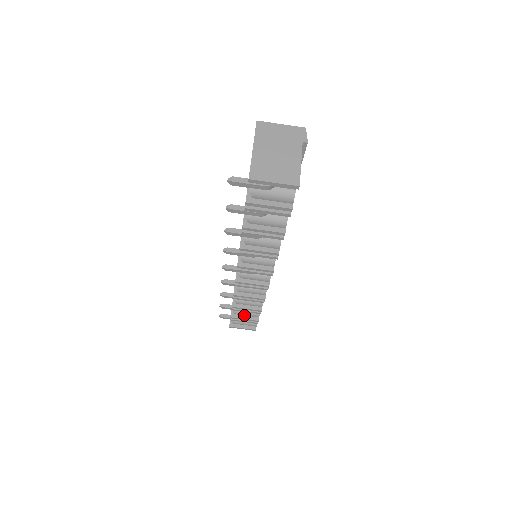
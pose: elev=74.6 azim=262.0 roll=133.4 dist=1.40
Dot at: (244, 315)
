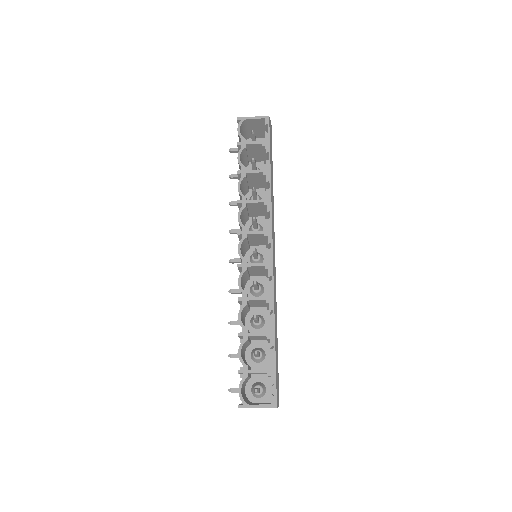
Dot at: occluded
